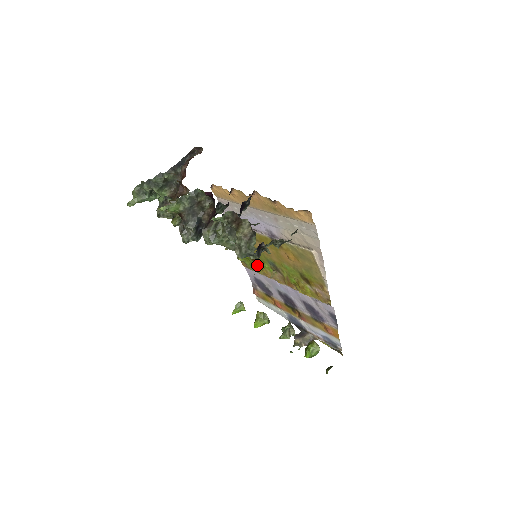
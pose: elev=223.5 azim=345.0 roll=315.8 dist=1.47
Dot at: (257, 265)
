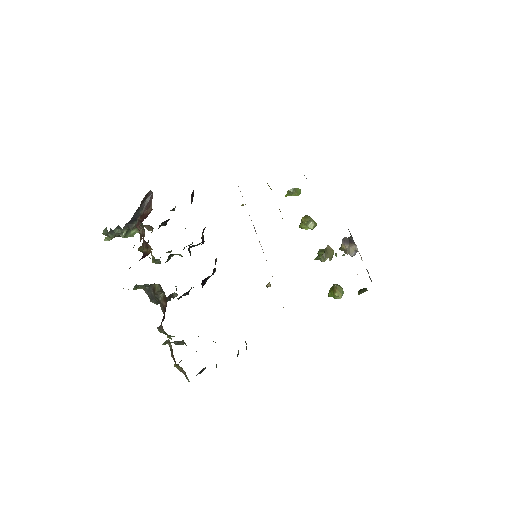
Dot at: occluded
